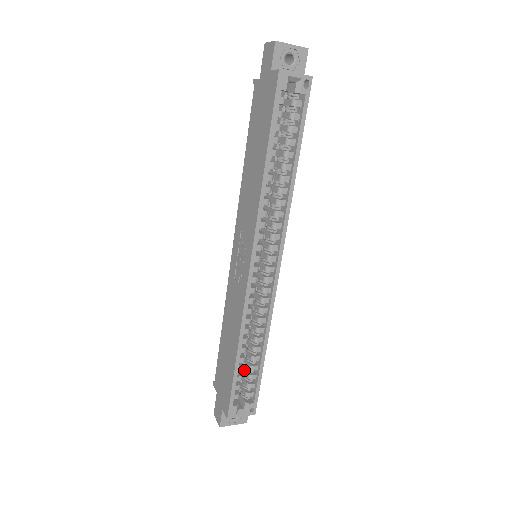
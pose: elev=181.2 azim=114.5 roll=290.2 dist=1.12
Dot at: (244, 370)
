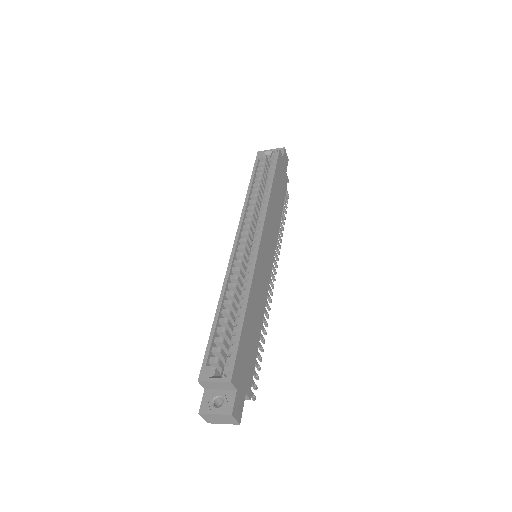
Dot at: occluded
